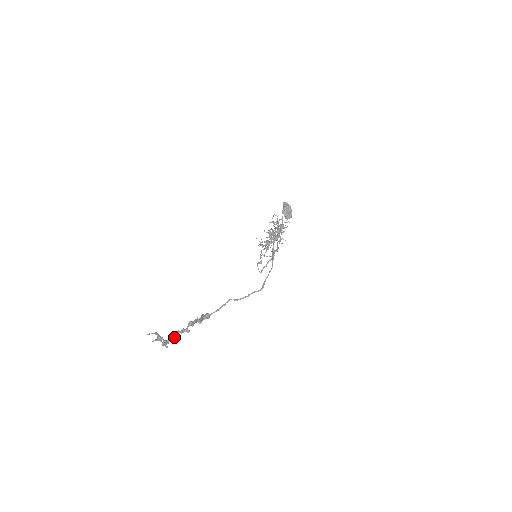
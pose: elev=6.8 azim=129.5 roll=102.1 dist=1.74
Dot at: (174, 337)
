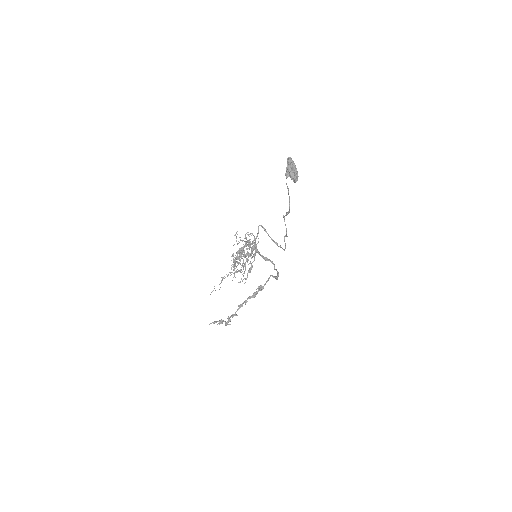
Dot at: (230, 320)
